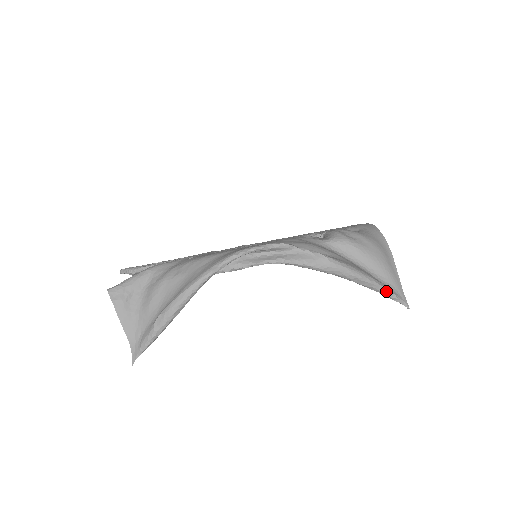
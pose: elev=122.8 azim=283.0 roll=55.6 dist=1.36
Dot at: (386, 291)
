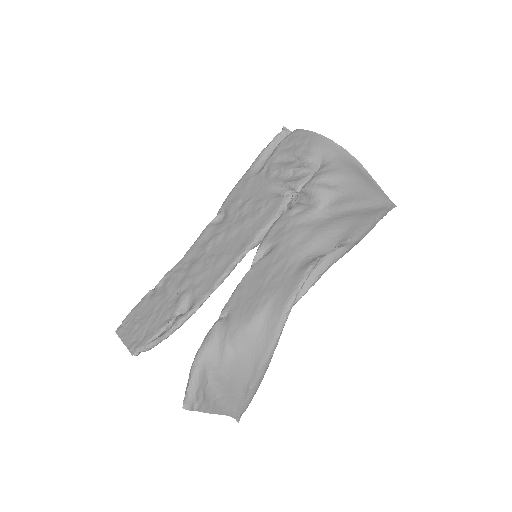
Dot at: (384, 215)
